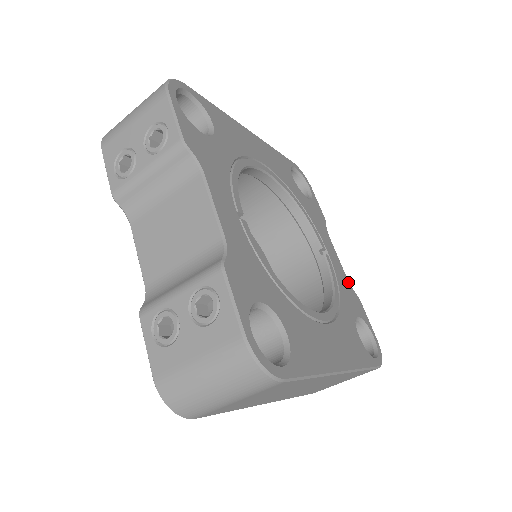
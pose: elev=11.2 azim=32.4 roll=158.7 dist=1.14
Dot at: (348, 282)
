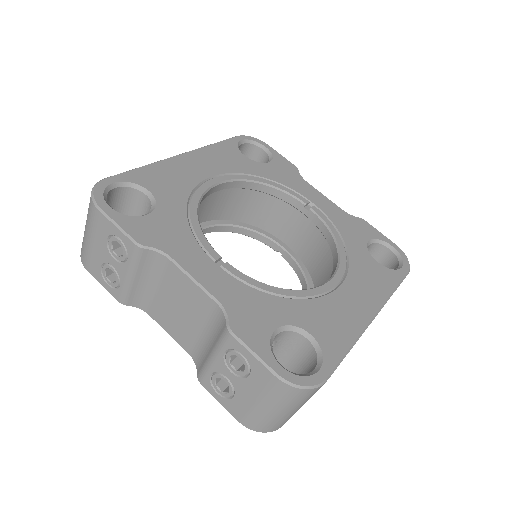
Dot at: (345, 213)
